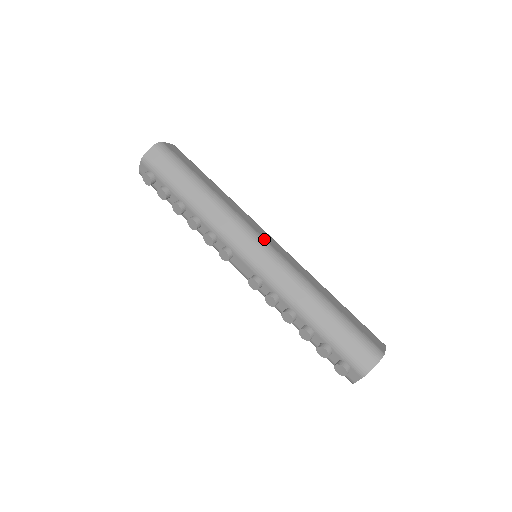
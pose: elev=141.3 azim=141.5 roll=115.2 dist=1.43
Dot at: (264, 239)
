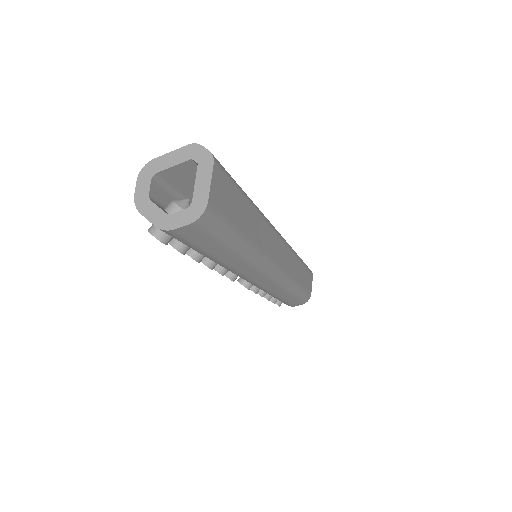
Dot at: (278, 267)
